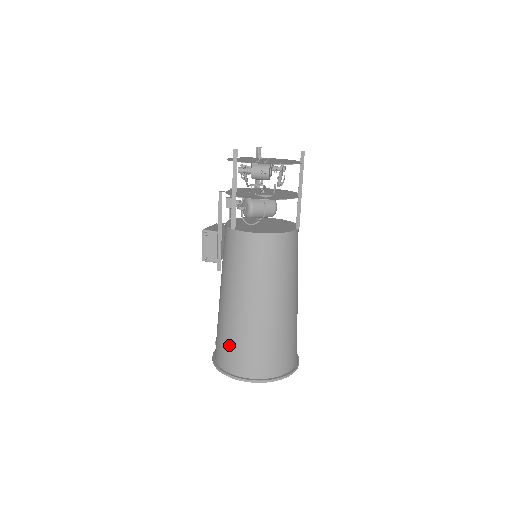
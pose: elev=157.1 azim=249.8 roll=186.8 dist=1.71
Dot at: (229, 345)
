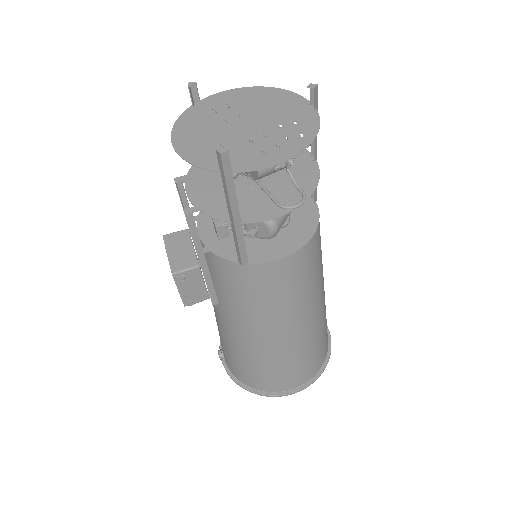
Dot at: (270, 373)
